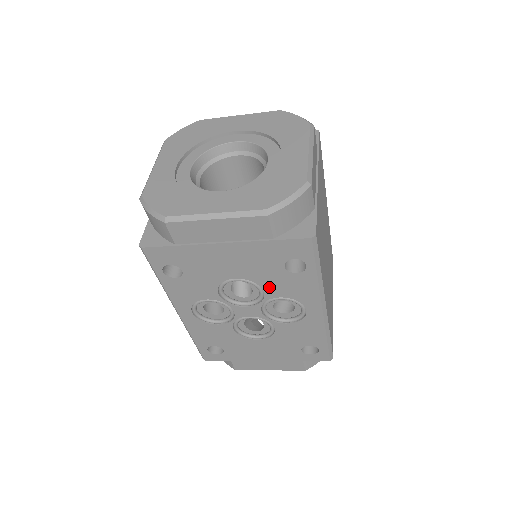
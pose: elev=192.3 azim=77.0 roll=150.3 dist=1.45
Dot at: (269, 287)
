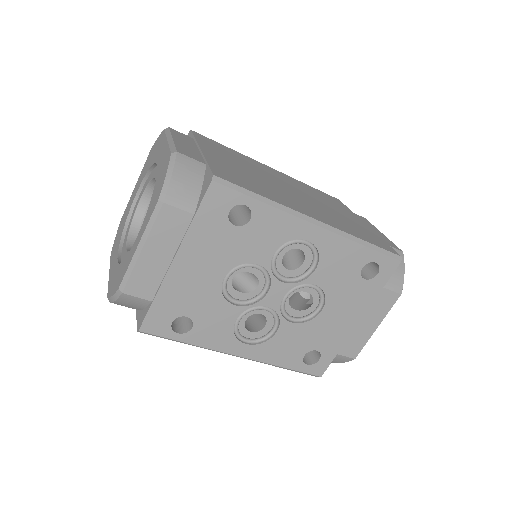
Dot at: (254, 255)
